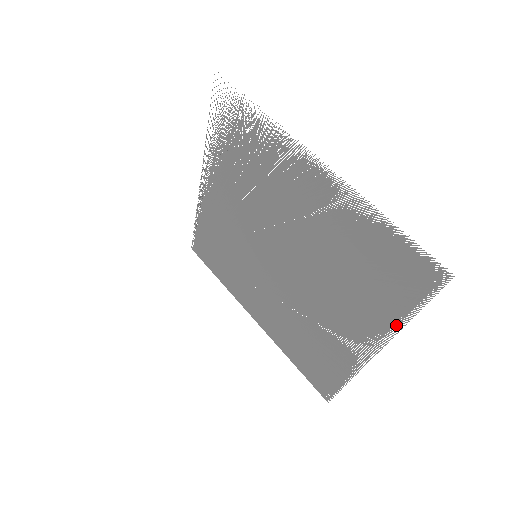
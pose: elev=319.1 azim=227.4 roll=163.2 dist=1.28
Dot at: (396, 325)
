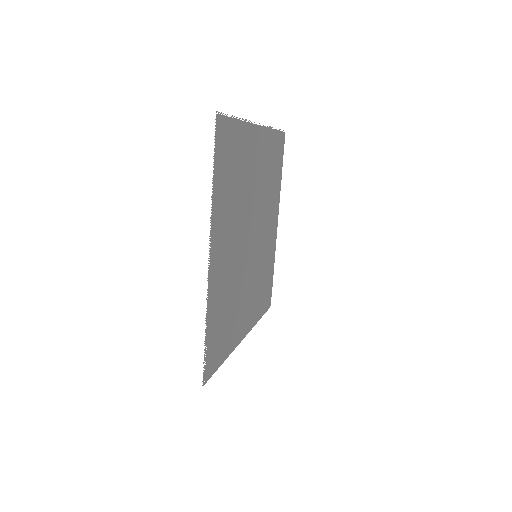
Dot at: (215, 204)
